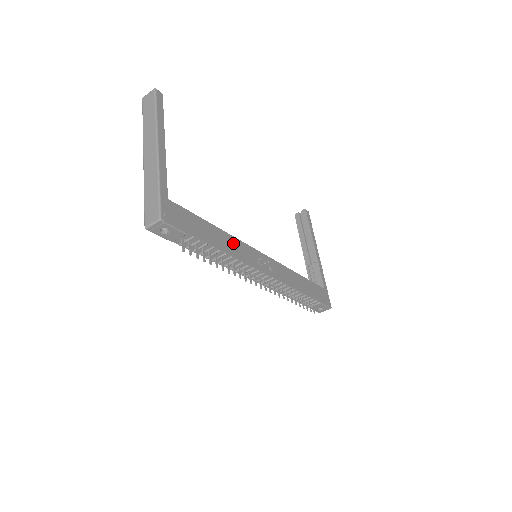
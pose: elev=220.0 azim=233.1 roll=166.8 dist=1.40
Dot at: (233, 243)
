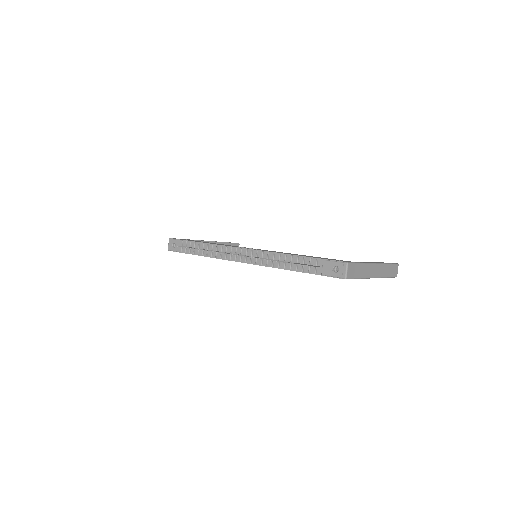
Dot at: occluded
